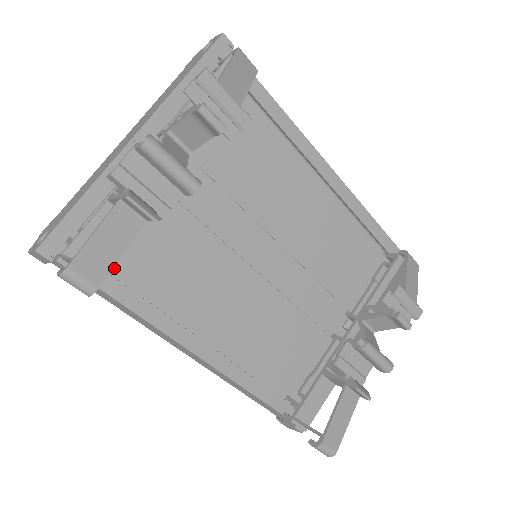
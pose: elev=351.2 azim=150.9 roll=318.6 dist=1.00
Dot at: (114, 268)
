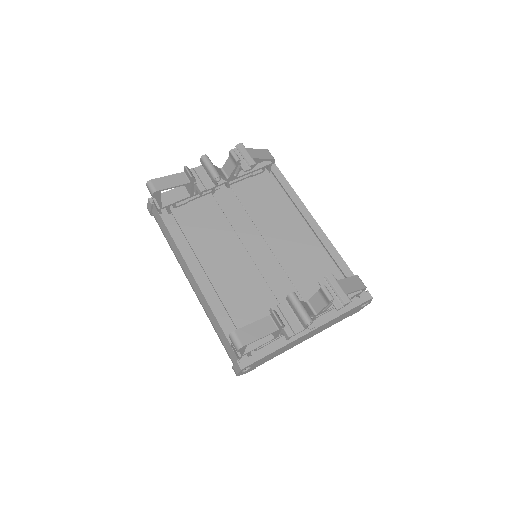
Dot at: (175, 218)
